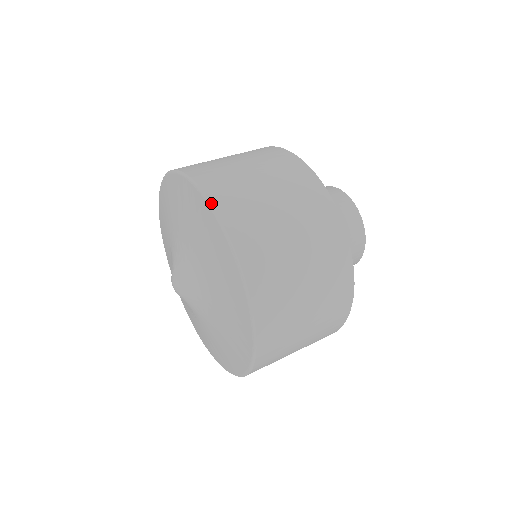
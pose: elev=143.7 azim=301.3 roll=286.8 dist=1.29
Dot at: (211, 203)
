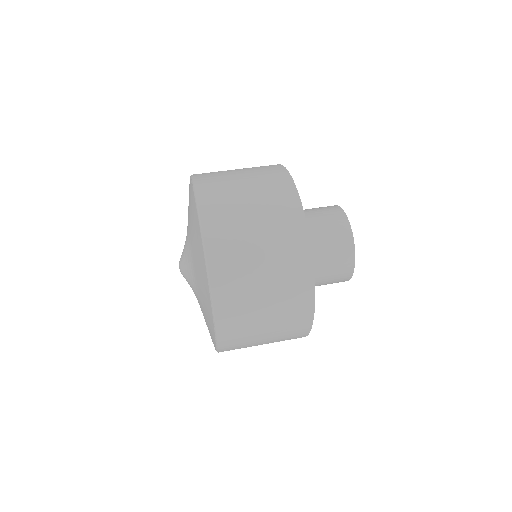
Dot at: (210, 284)
